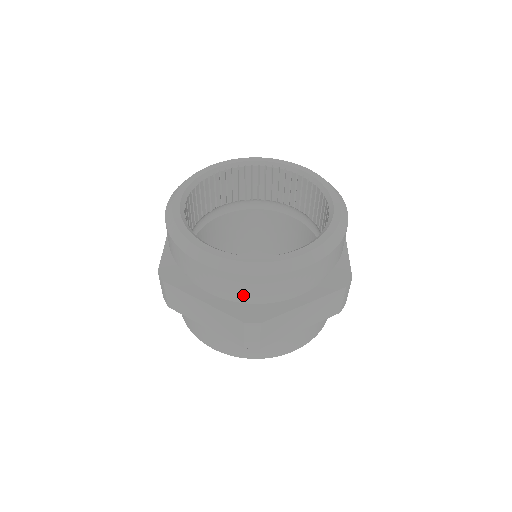
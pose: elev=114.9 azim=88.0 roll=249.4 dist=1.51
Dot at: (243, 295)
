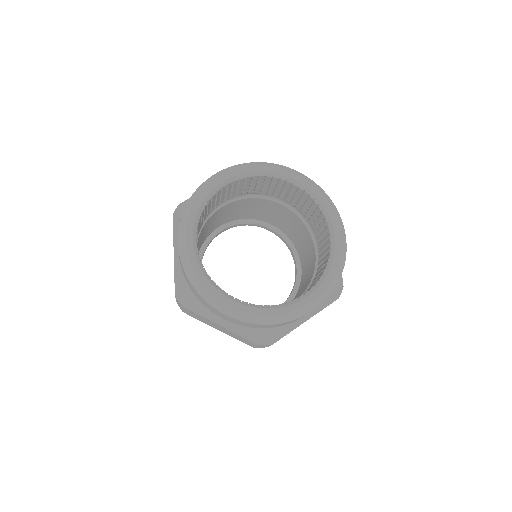
Dot at: (187, 282)
